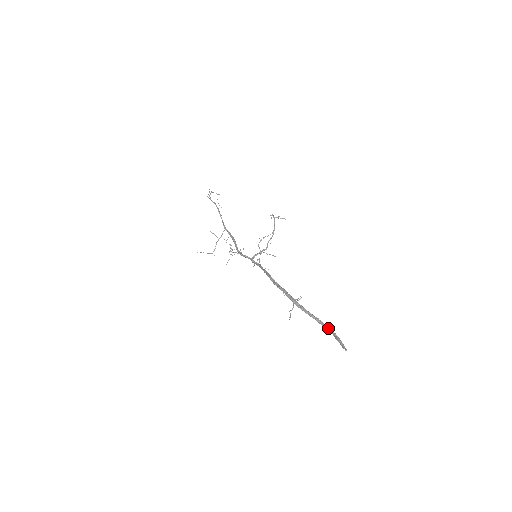
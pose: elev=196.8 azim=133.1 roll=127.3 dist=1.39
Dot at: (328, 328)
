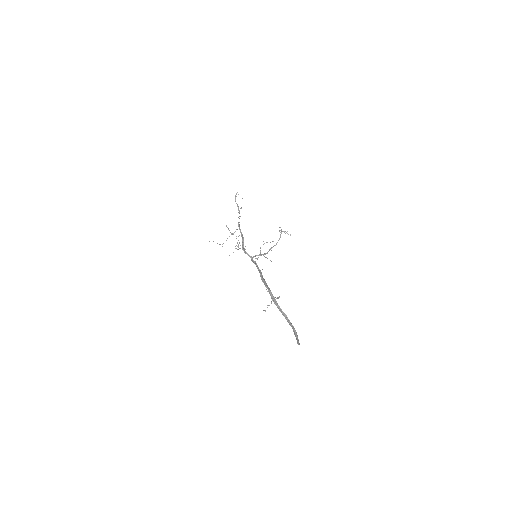
Dot at: (292, 325)
